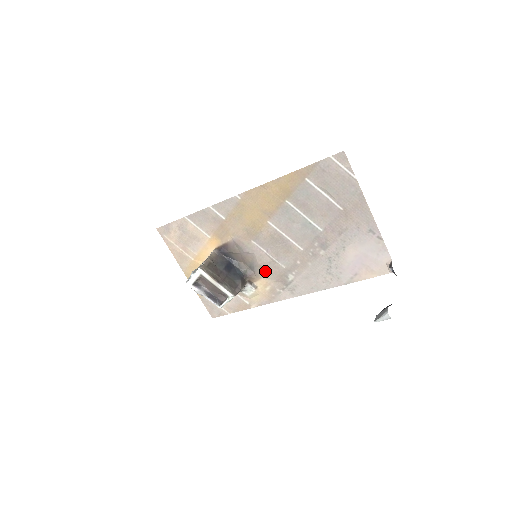
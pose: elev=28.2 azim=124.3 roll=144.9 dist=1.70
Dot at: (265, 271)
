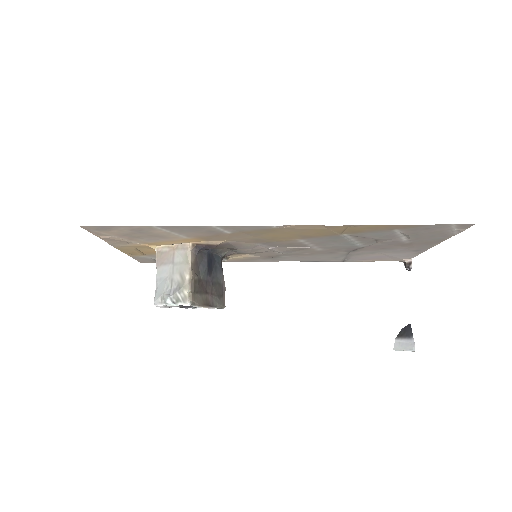
Dot at: (253, 253)
